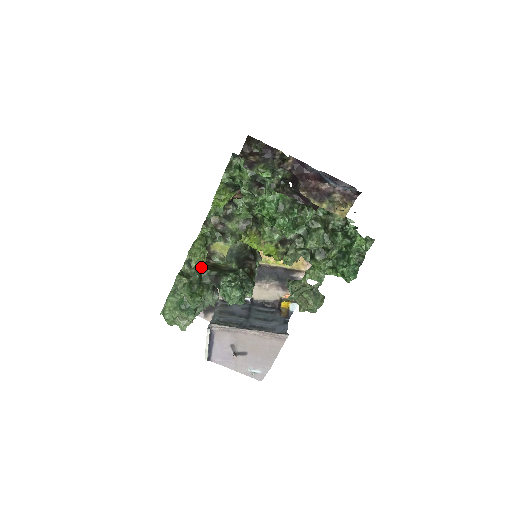
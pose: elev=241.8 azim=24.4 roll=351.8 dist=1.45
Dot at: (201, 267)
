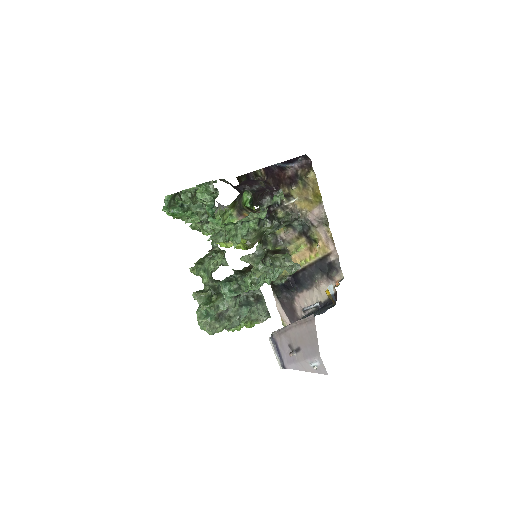
Dot at: (214, 282)
